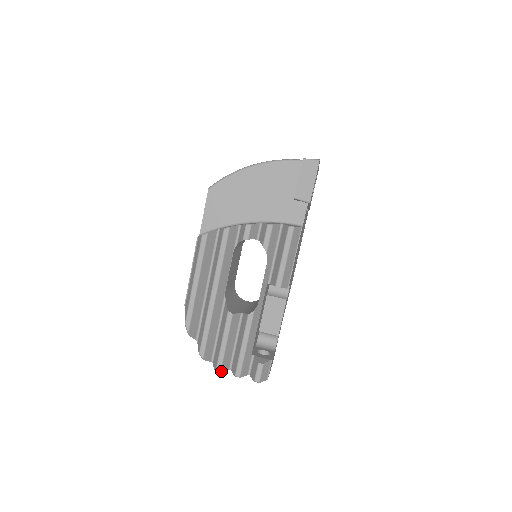
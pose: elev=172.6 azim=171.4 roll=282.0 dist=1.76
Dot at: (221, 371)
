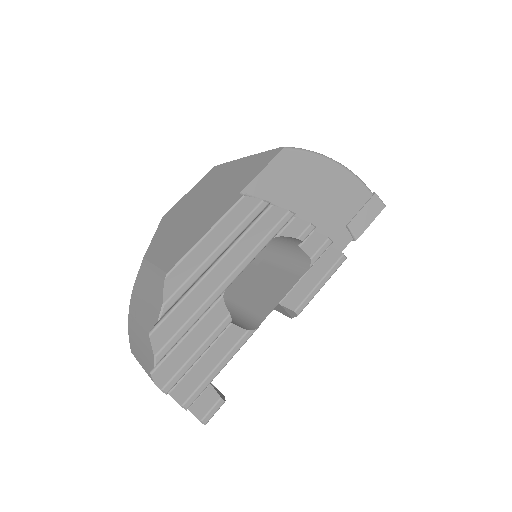
Dot at: occluded
